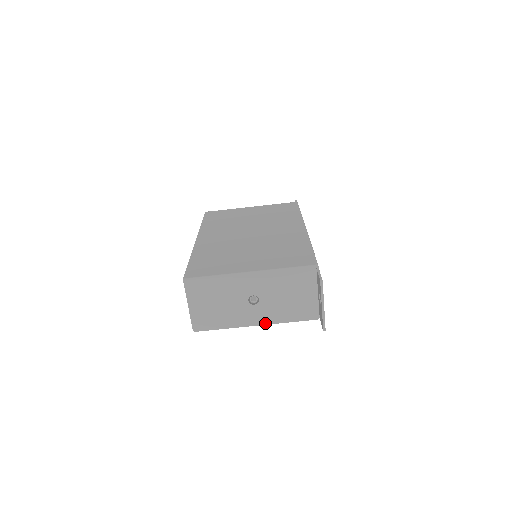
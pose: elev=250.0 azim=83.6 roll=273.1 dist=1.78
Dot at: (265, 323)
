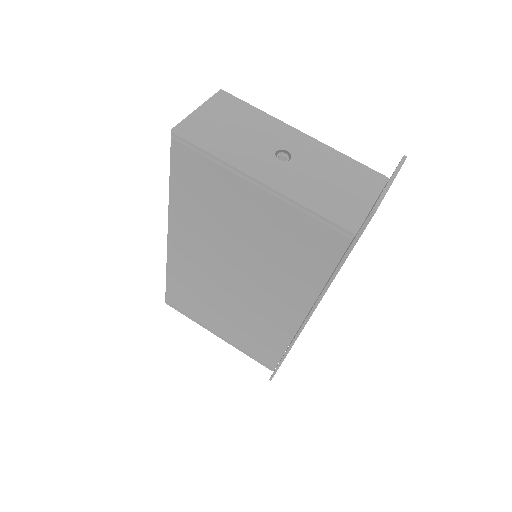
Dot at: (274, 187)
